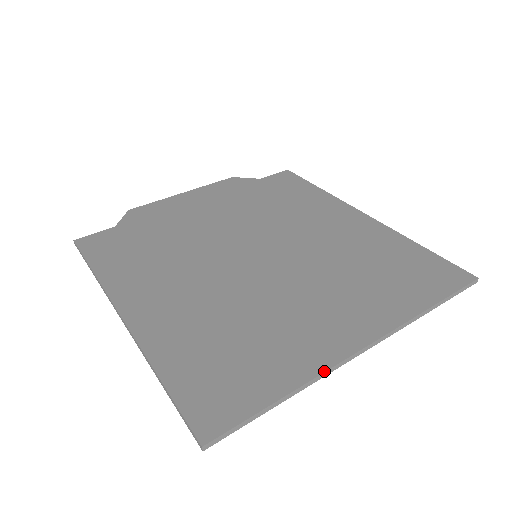
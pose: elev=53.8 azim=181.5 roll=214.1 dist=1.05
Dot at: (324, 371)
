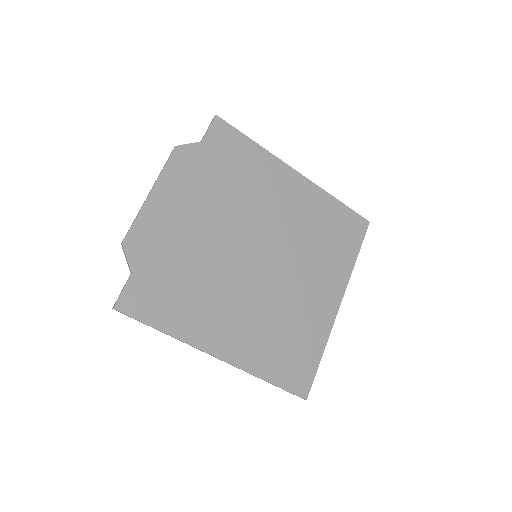
Dot at: occluded
